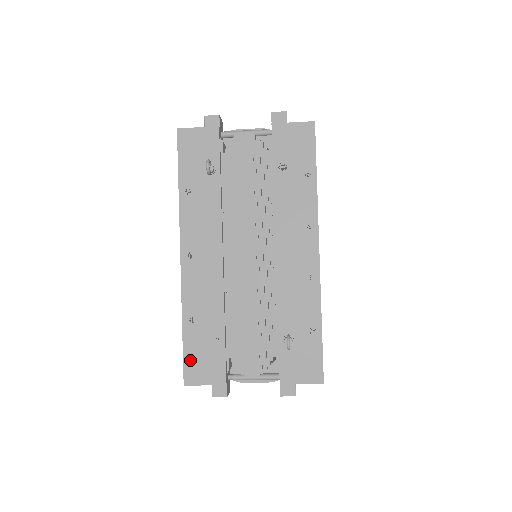
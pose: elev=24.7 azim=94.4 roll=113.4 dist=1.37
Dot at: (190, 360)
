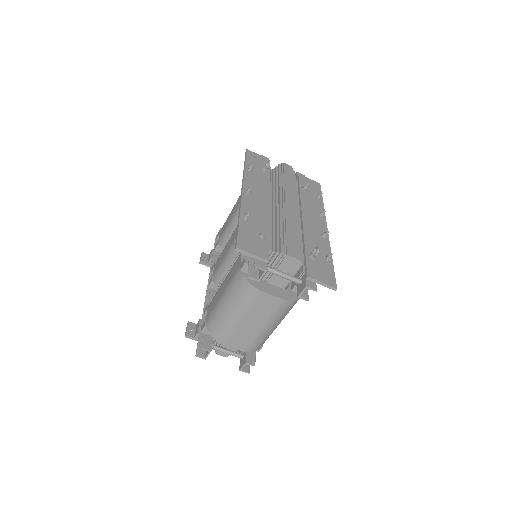
Dot at: (243, 237)
